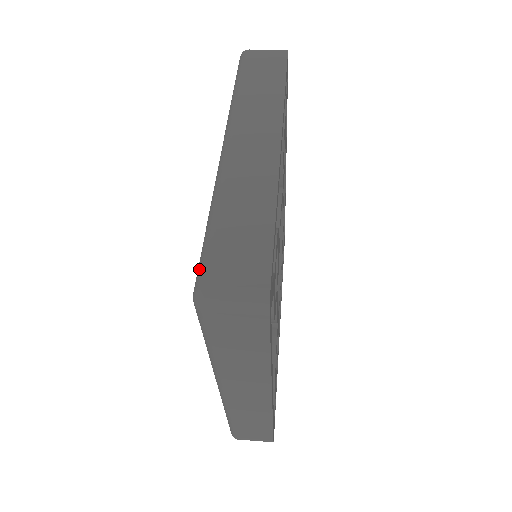
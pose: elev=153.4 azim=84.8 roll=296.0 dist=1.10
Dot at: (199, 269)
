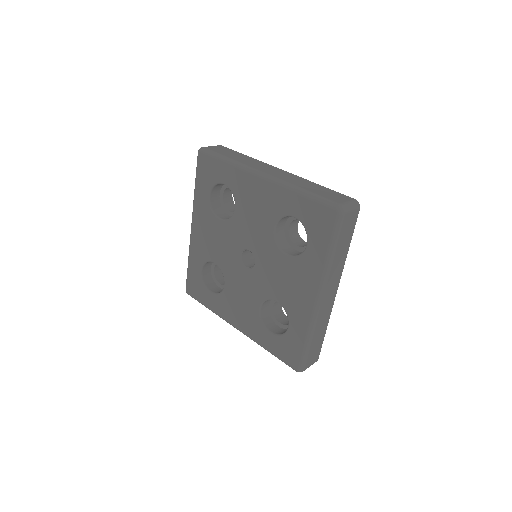
Dot at: (328, 203)
